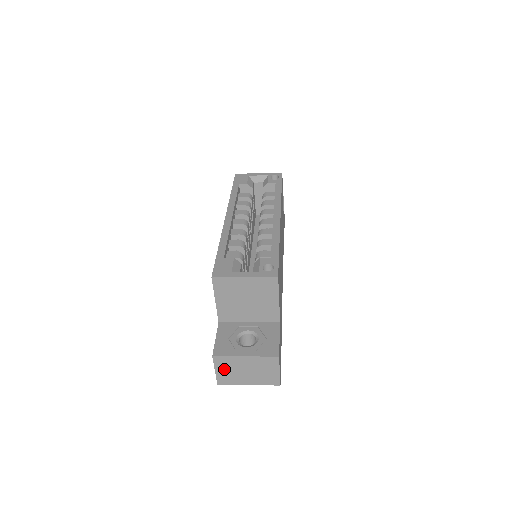
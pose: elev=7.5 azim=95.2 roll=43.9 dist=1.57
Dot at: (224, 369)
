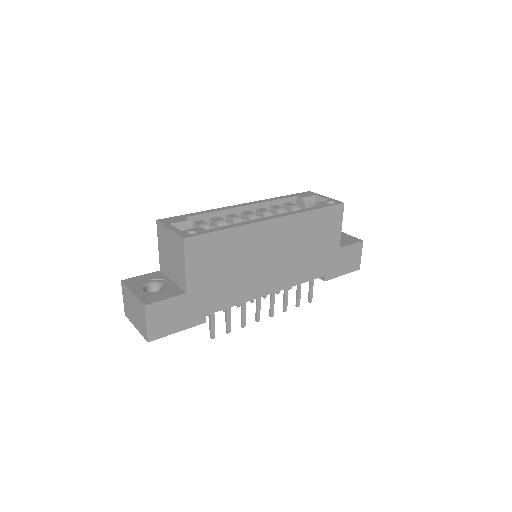
Dot at: (126, 299)
